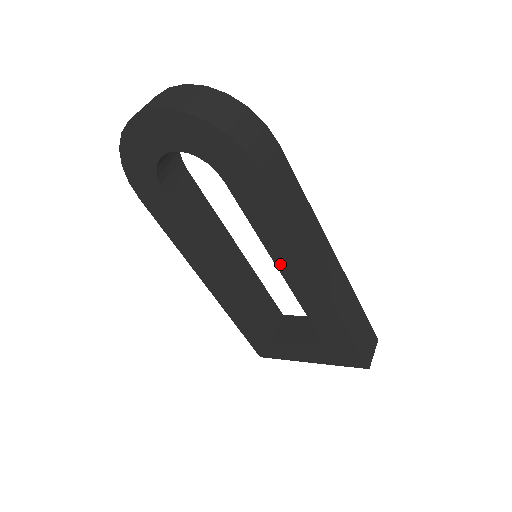
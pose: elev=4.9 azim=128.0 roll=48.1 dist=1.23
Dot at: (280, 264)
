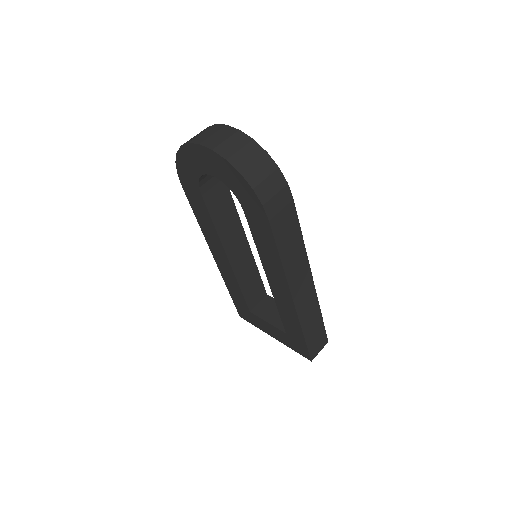
Dot at: (268, 275)
